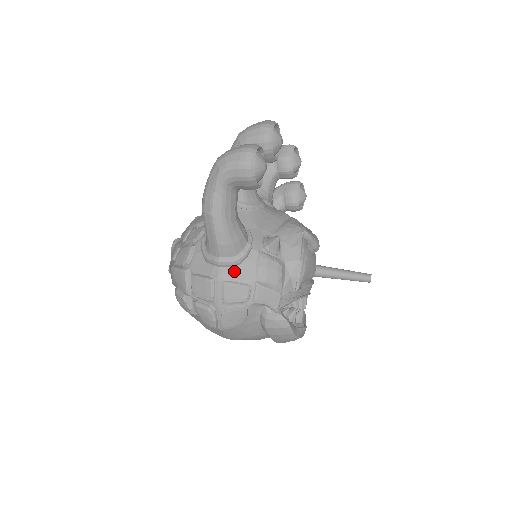
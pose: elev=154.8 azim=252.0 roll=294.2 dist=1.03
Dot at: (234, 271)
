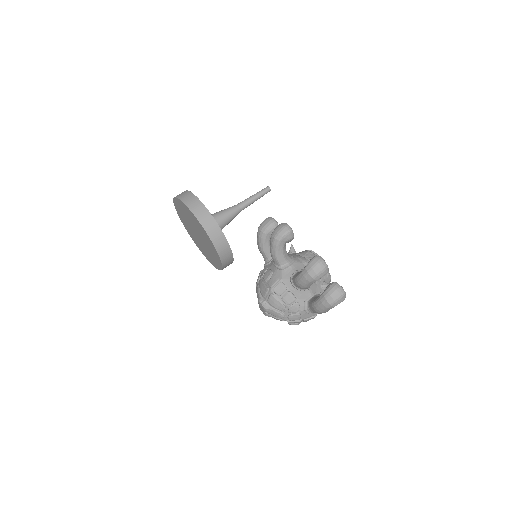
Dot at: occluded
